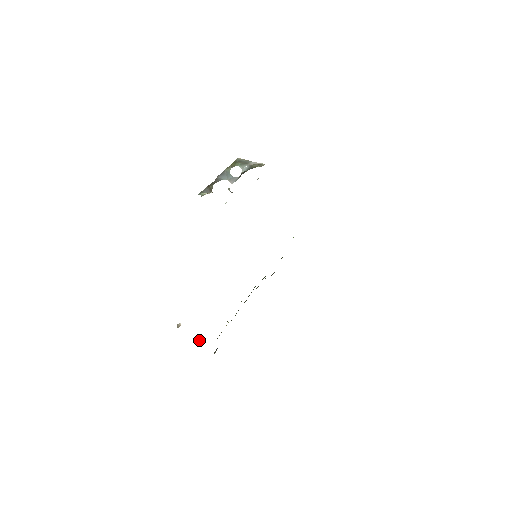
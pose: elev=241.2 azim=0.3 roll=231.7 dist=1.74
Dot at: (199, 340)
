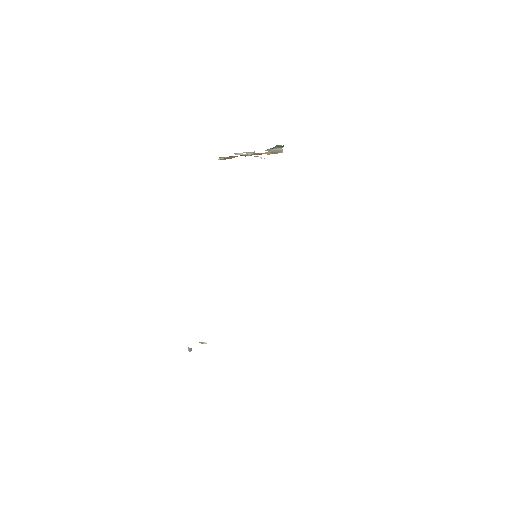
Dot at: occluded
